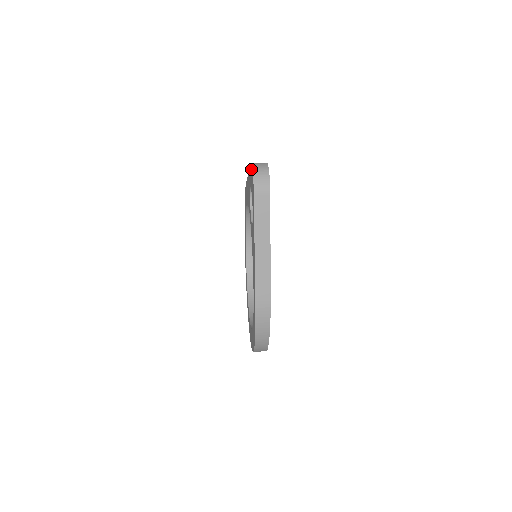
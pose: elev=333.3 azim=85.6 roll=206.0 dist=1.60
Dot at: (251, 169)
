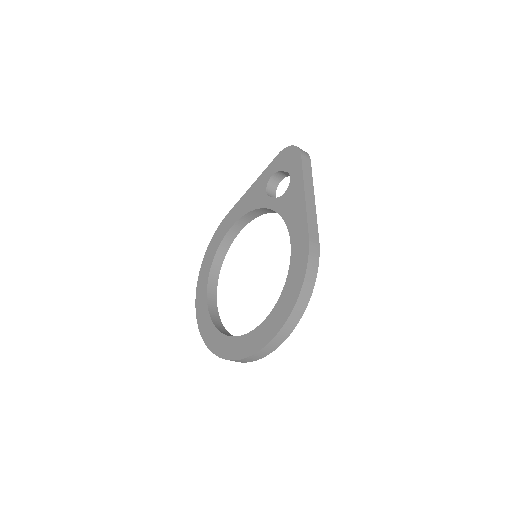
Dot at: (283, 153)
